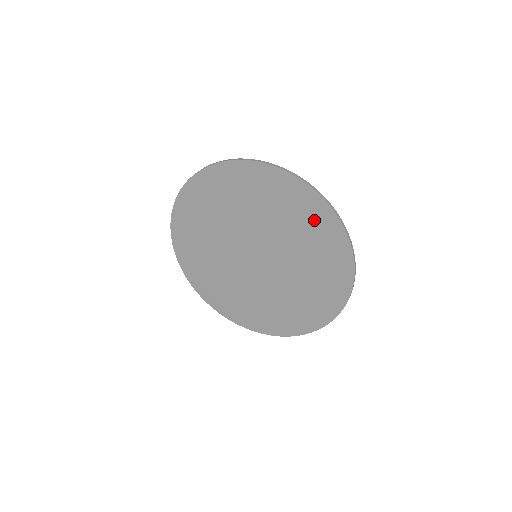
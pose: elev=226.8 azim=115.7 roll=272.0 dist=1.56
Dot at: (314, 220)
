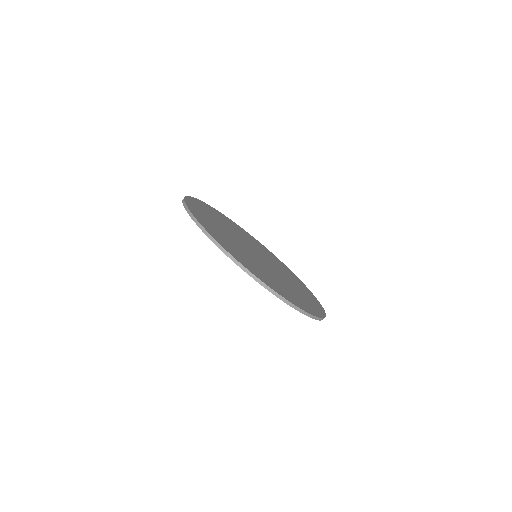
Dot at: occluded
